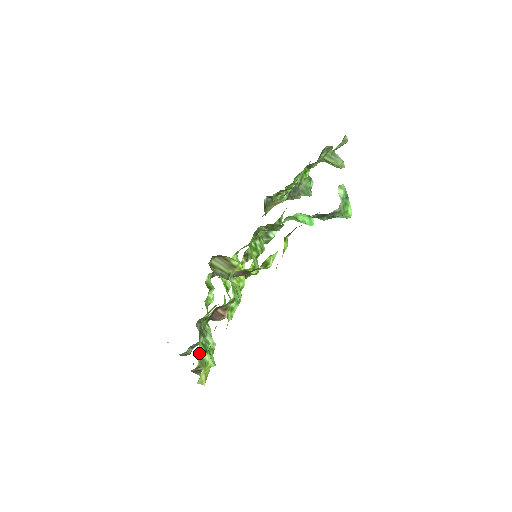
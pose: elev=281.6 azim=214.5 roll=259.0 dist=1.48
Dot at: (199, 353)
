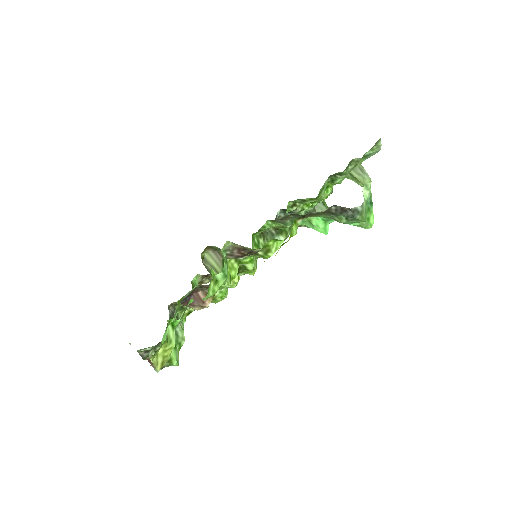
Dot at: (163, 339)
